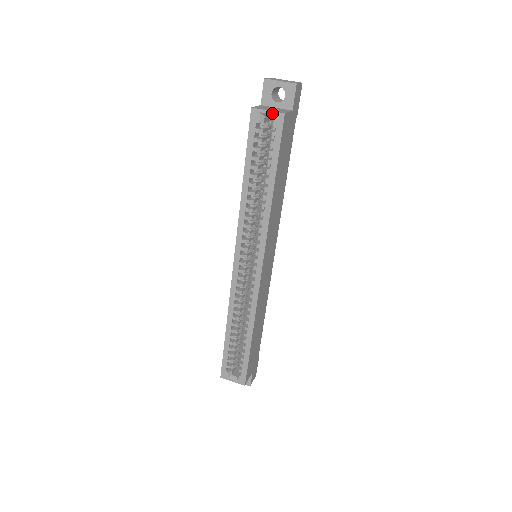
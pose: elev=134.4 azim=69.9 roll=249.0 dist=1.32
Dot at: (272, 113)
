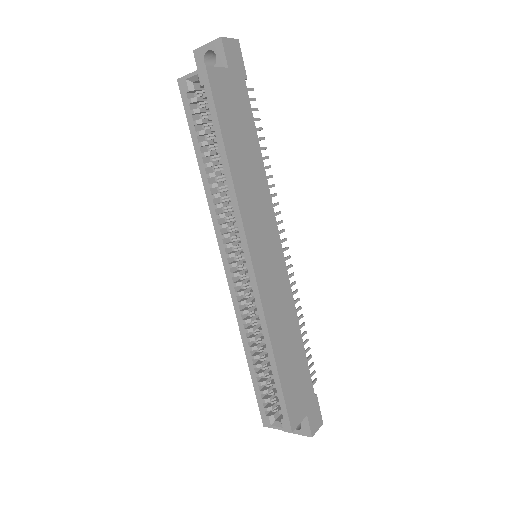
Dot at: (195, 73)
